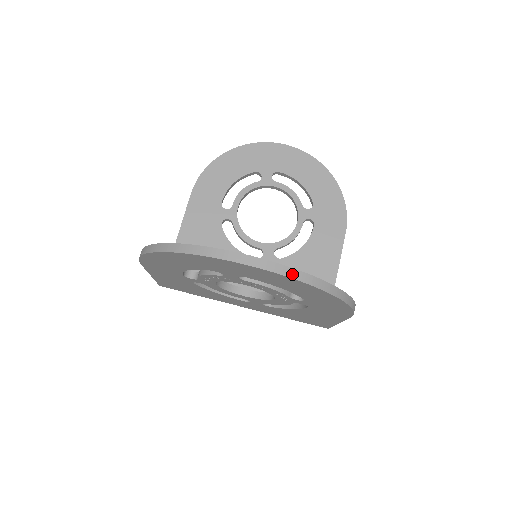
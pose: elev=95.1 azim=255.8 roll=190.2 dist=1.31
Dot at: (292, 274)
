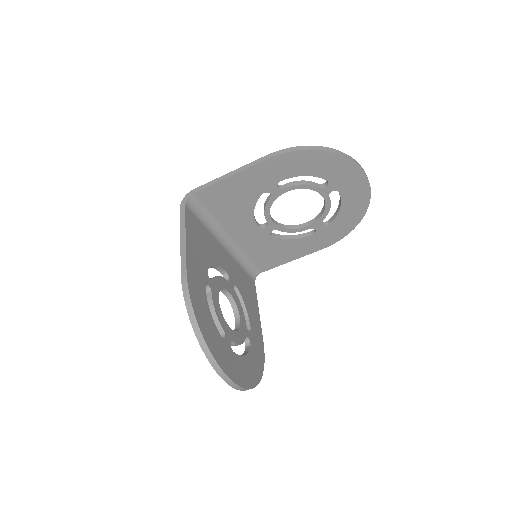
Dot at: occluded
